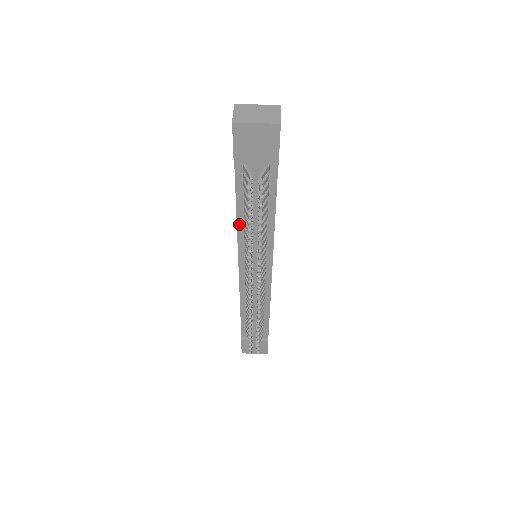
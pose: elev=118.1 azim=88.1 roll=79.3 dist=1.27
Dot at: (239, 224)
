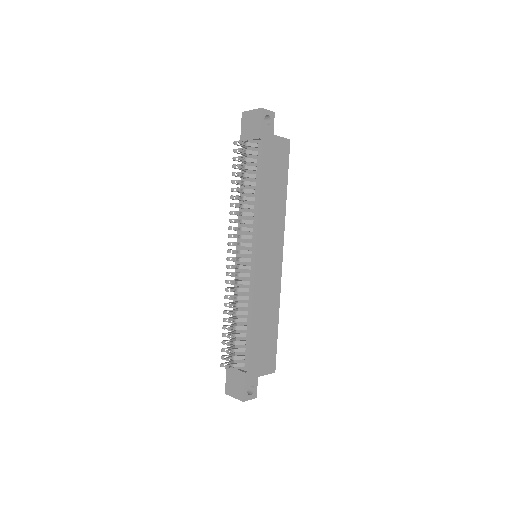
Dot at: (241, 201)
